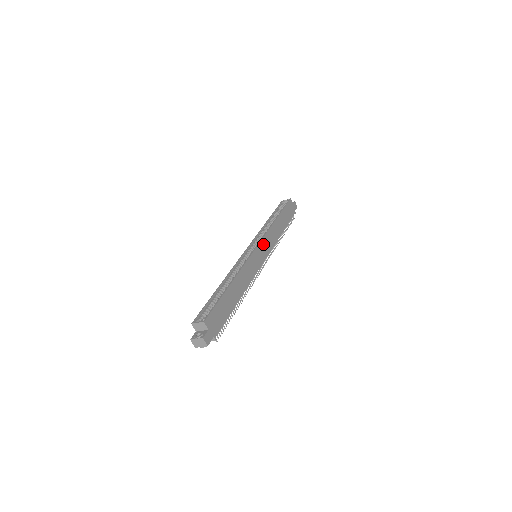
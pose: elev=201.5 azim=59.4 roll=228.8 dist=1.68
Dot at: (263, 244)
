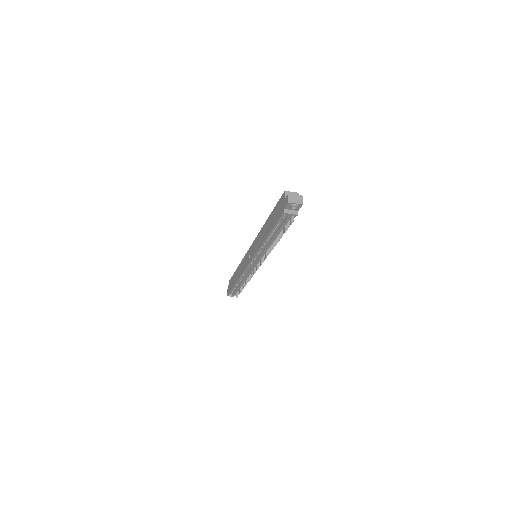
Dot at: occluded
